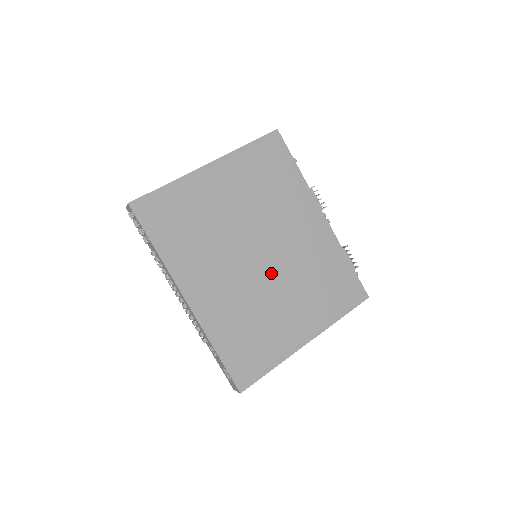
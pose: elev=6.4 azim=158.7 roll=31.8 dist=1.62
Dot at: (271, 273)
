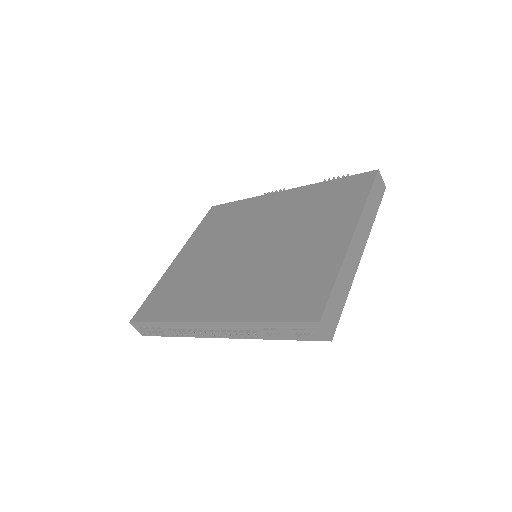
Dot at: (270, 245)
